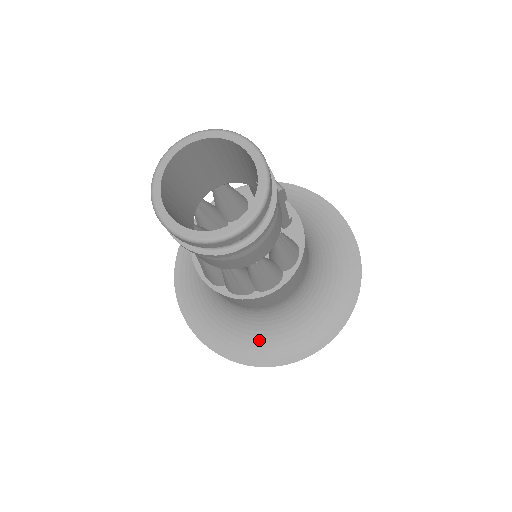
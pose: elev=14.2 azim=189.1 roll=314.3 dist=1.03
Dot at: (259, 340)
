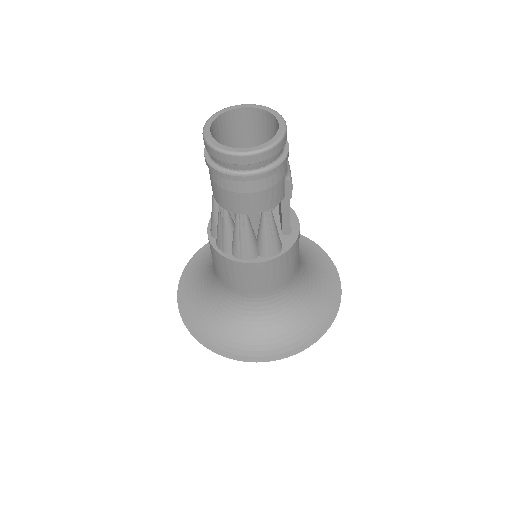
Dot at: (213, 322)
